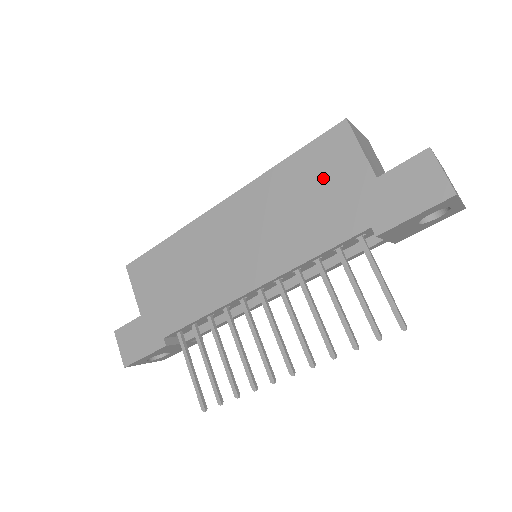
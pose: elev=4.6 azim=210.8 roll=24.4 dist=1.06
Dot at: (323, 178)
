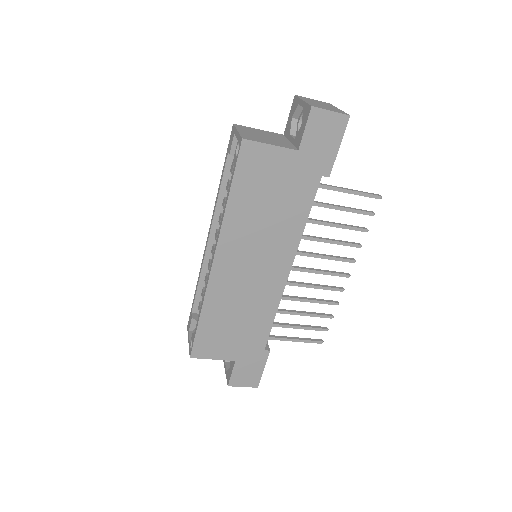
Dot at: (266, 182)
